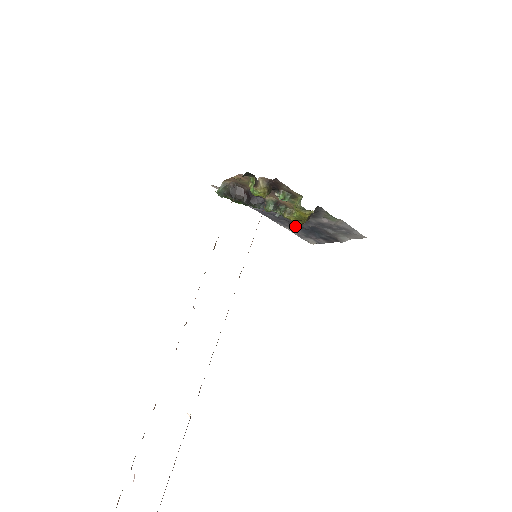
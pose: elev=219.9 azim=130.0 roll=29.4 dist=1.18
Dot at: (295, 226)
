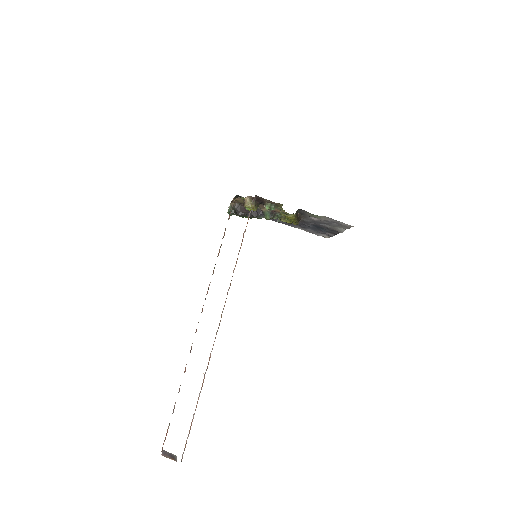
Dot at: (303, 226)
